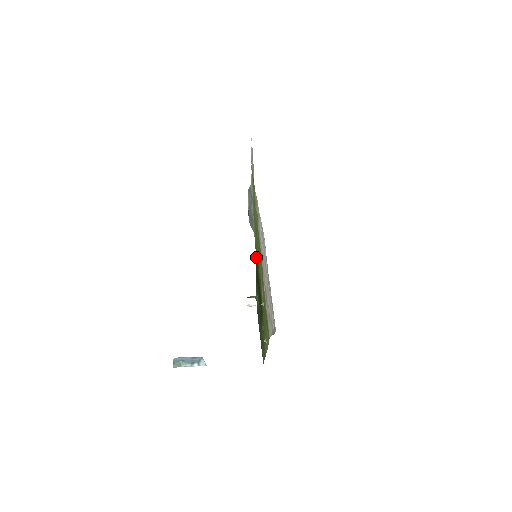
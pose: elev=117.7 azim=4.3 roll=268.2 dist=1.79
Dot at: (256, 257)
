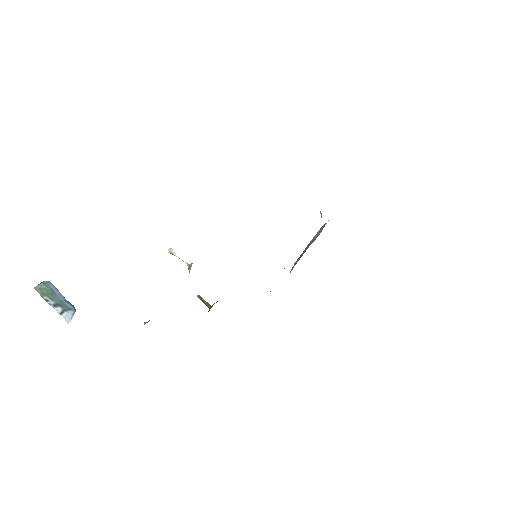
Dot at: occluded
